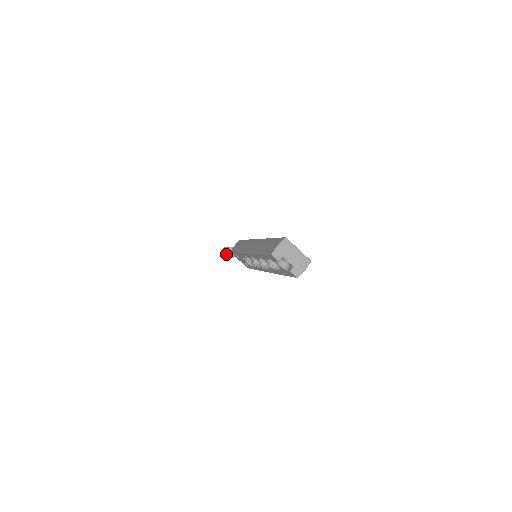
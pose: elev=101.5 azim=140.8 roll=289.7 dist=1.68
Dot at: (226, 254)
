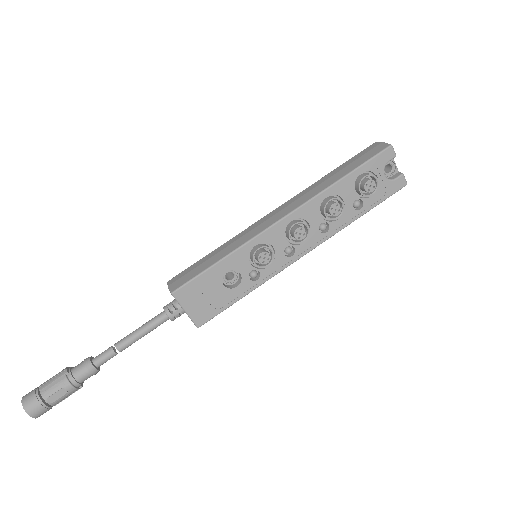
Dot at: (68, 380)
